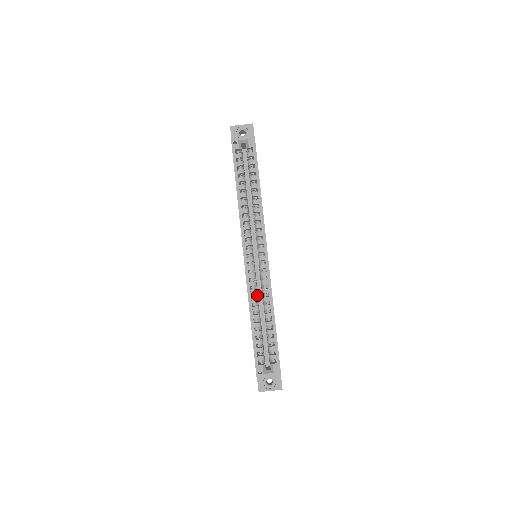
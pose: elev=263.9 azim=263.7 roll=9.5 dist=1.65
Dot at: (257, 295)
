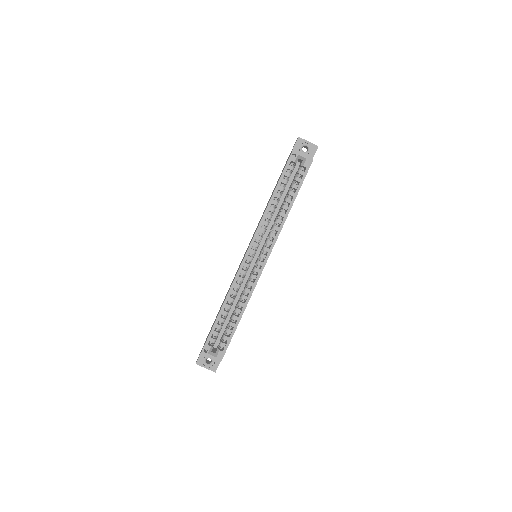
Dot at: occluded
